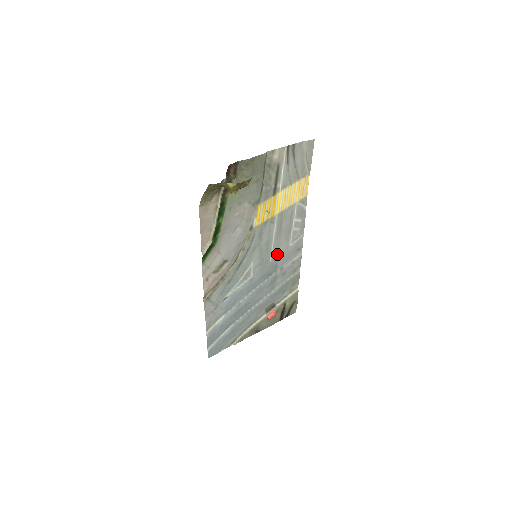
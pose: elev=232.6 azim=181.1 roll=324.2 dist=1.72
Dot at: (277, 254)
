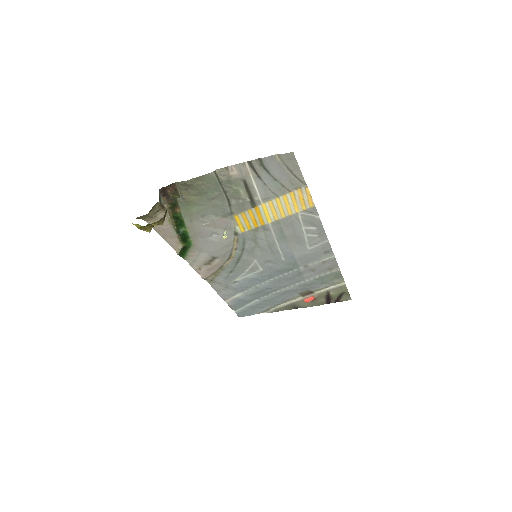
Dot at: (291, 255)
